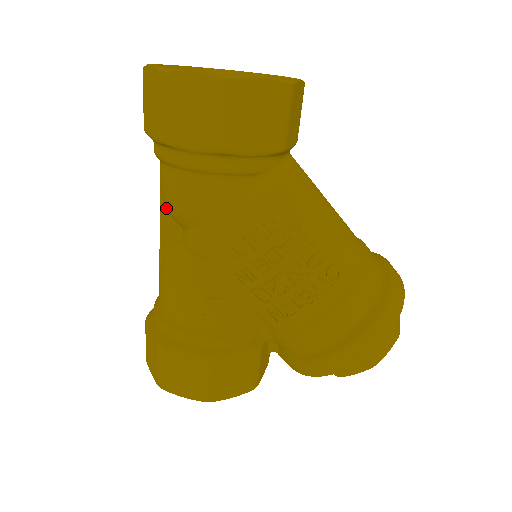
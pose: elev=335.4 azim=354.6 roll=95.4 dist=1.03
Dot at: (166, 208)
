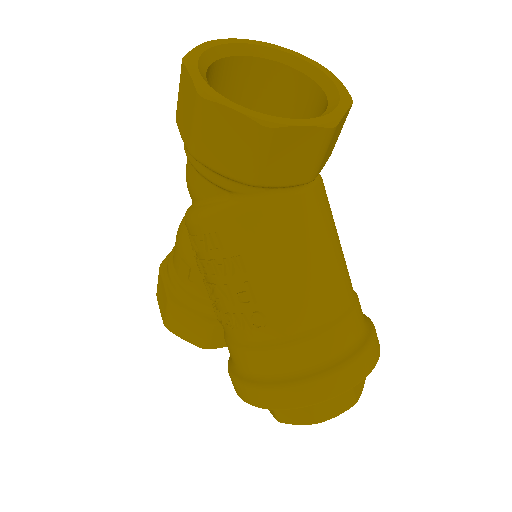
Dot at: occluded
